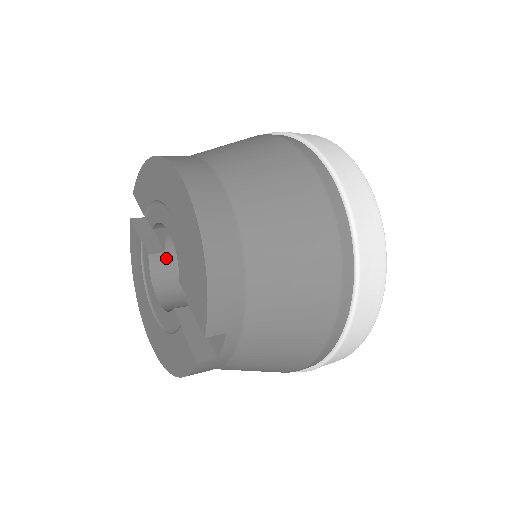
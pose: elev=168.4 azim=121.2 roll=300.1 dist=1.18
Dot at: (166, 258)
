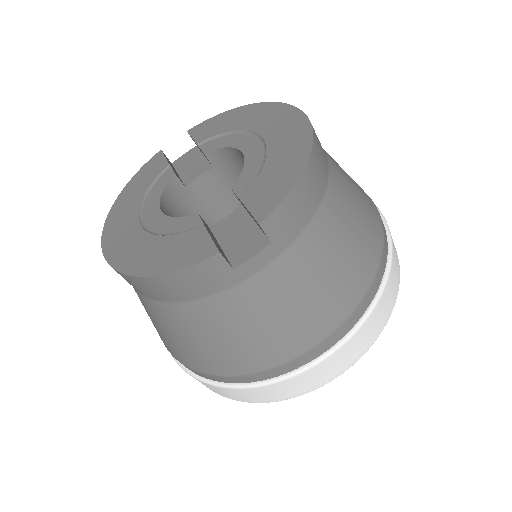
Dot at: (182, 193)
